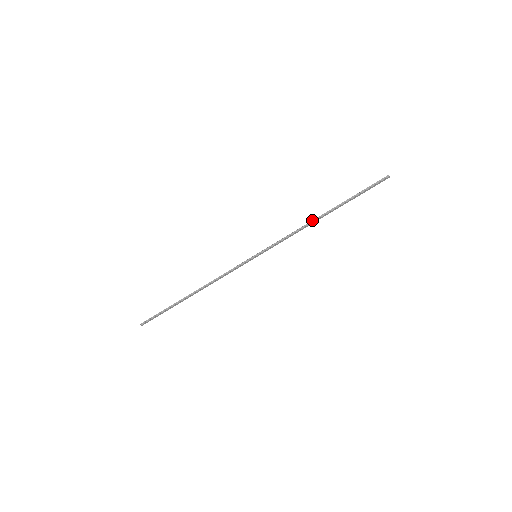
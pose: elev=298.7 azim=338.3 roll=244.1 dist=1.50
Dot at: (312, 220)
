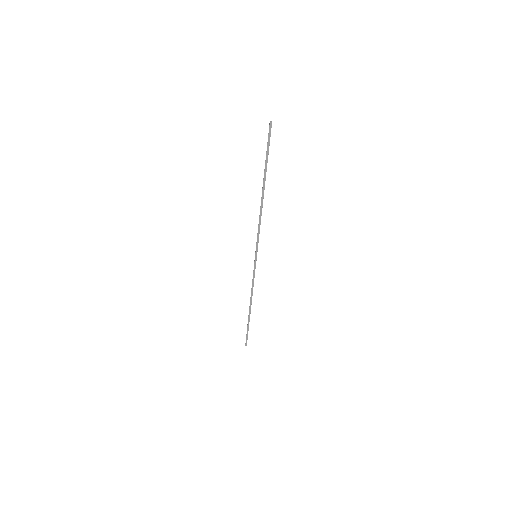
Dot at: occluded
